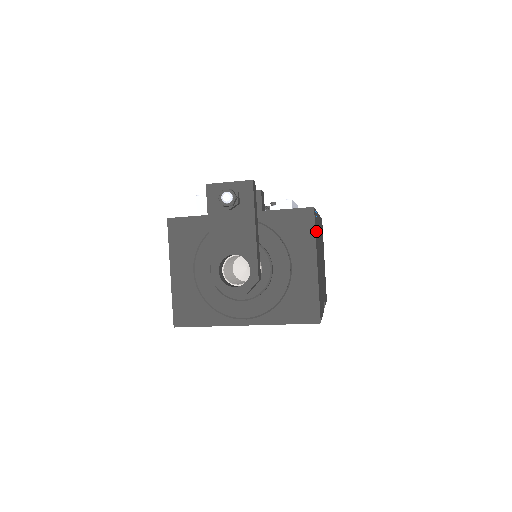
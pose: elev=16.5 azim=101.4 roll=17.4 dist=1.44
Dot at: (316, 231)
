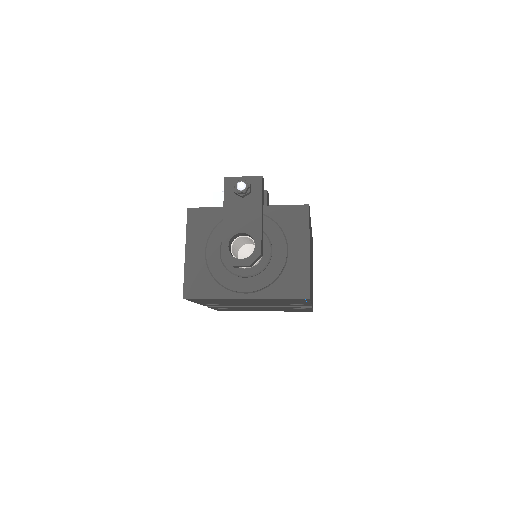
Dot at: occluded
